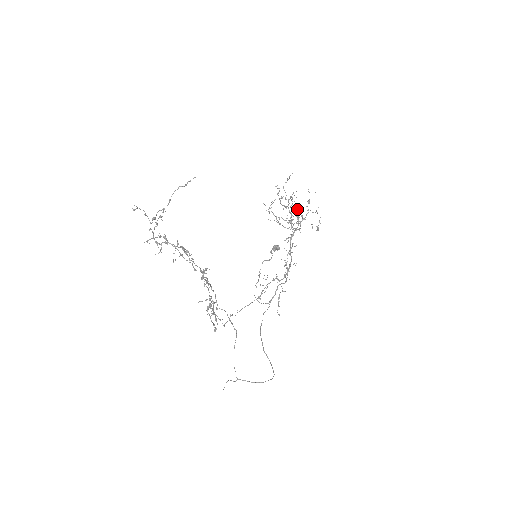
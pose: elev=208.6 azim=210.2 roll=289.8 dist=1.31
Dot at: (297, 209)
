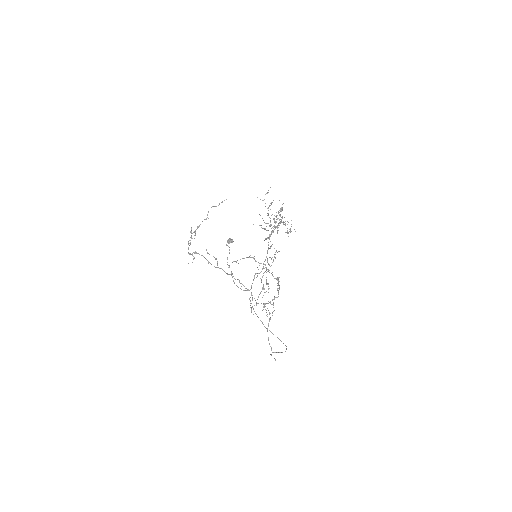
Dot at: occluded
